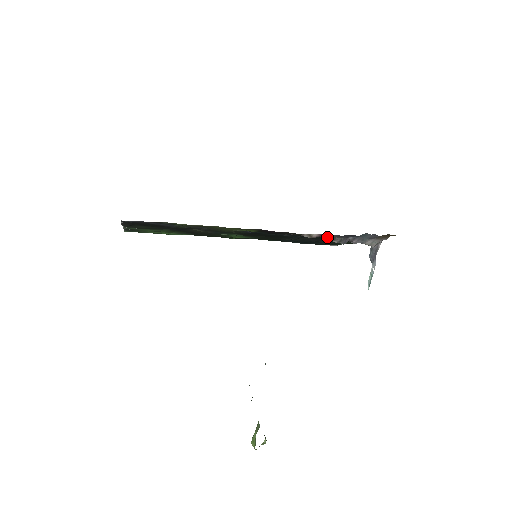
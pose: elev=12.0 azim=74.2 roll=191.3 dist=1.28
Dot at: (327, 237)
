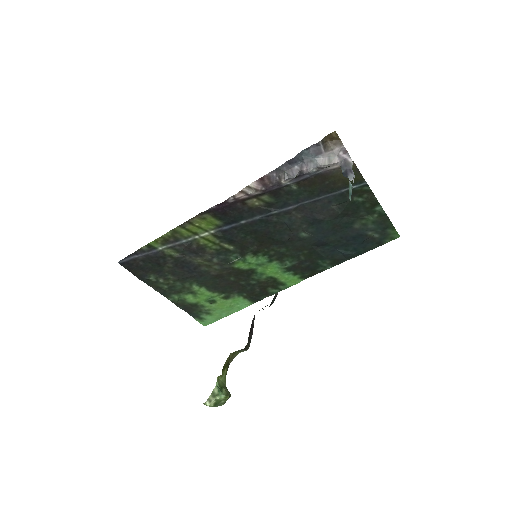
Dot at: (273, 182)
